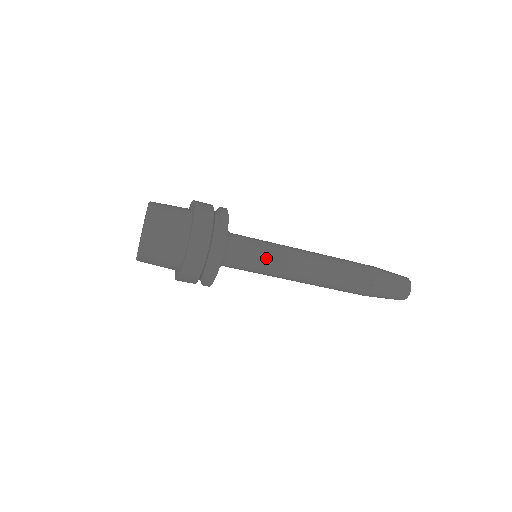
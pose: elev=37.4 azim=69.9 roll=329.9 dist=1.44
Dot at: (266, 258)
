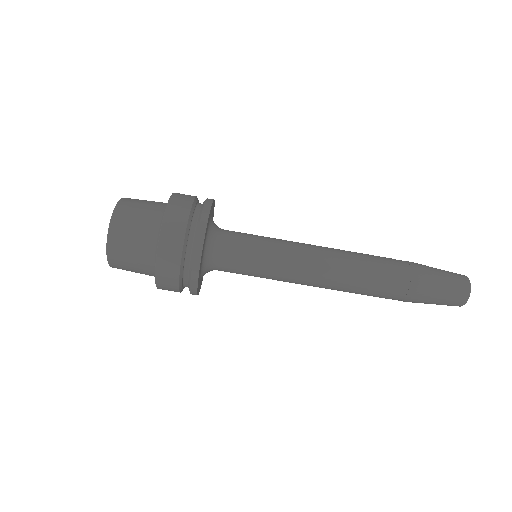
Dot at: (266, 237)
